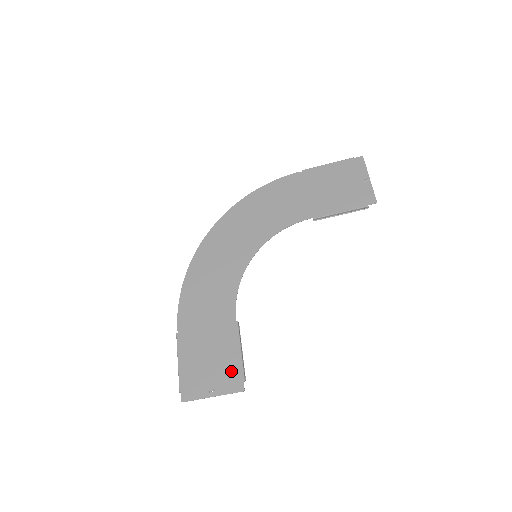
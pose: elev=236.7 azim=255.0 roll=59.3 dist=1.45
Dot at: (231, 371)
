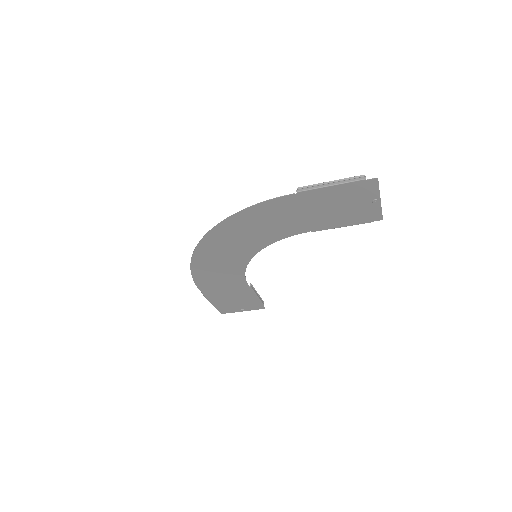
Dot at: (253, 304)
